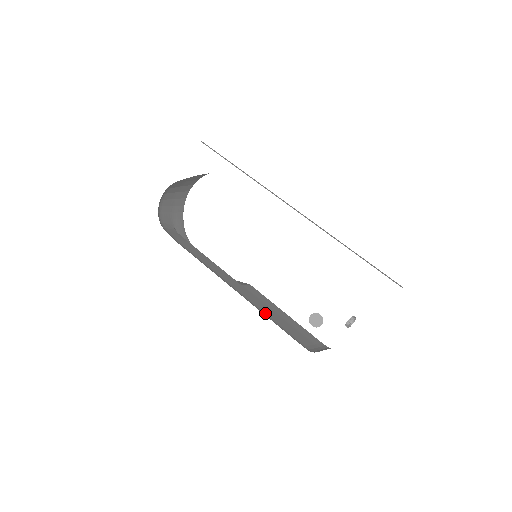
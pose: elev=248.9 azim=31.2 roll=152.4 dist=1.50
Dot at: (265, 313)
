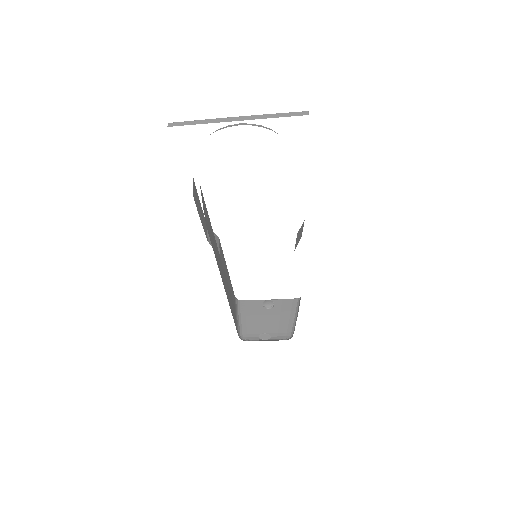
Dot at: (229, 302)
